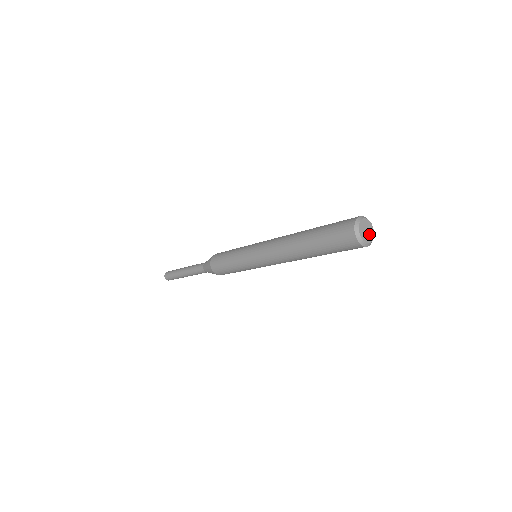
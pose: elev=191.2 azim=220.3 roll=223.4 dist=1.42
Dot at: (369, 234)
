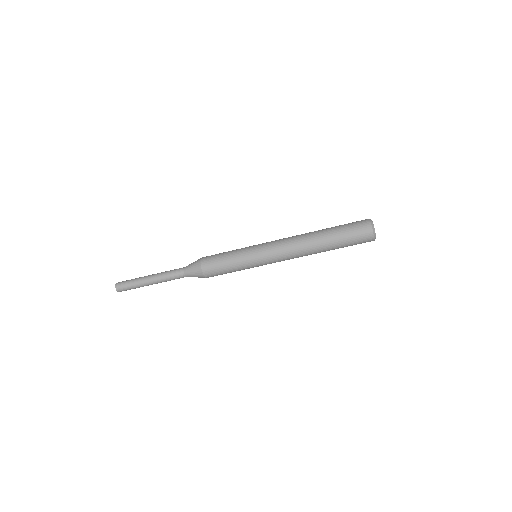
Dot at: occluded
